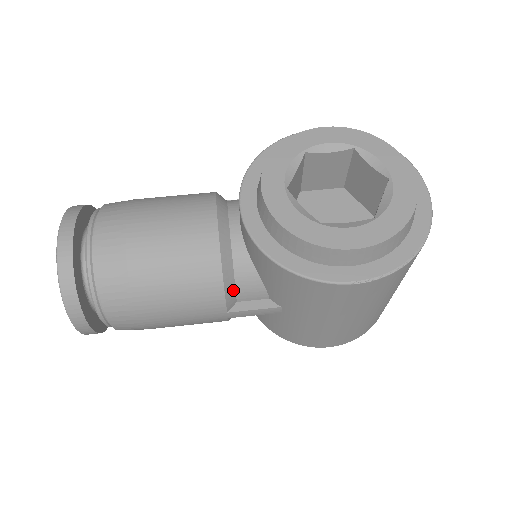
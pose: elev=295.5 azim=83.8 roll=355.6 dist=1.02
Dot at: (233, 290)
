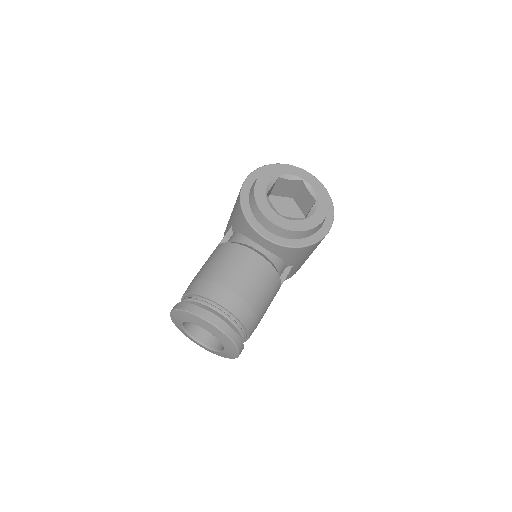
Dot at: occluded
